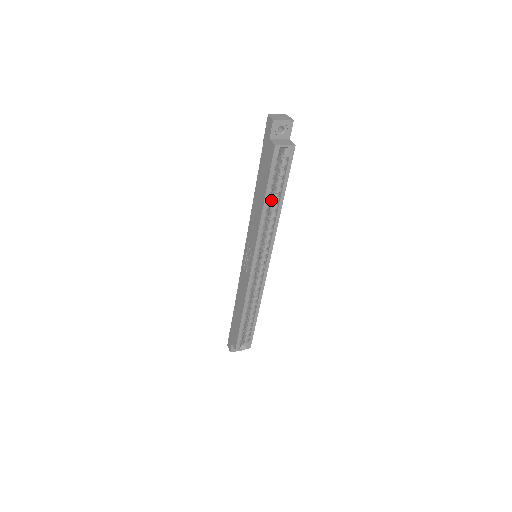
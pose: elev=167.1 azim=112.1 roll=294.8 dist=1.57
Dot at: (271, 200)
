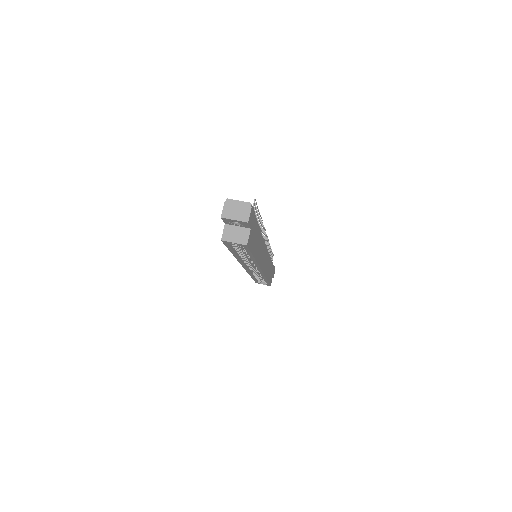
Dot at: occluded
